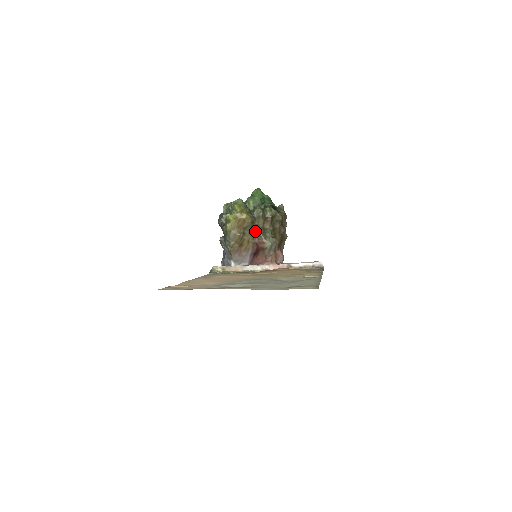
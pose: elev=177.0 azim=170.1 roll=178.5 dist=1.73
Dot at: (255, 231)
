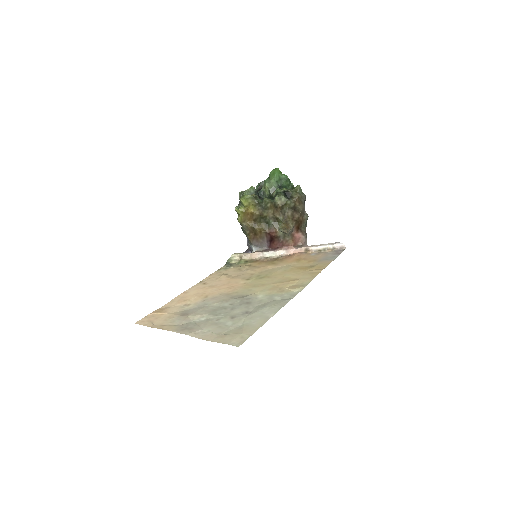
Dot at: (266, 221)
